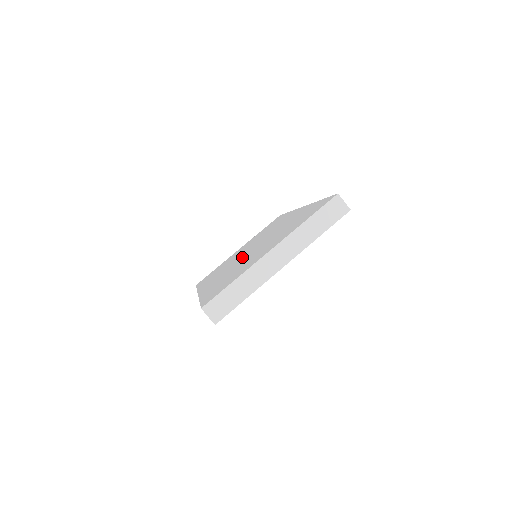
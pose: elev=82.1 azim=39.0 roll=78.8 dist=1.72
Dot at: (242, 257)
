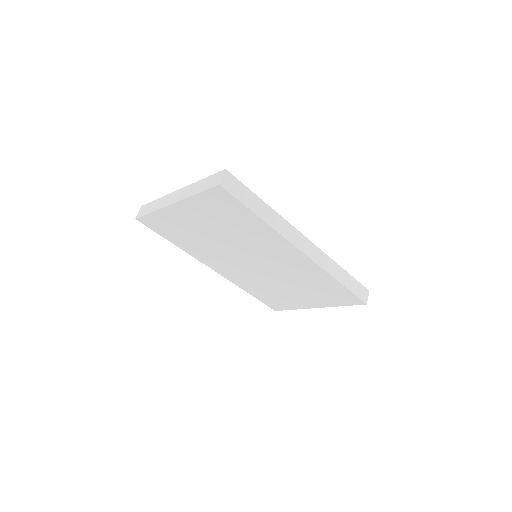
Dot at: occluded
